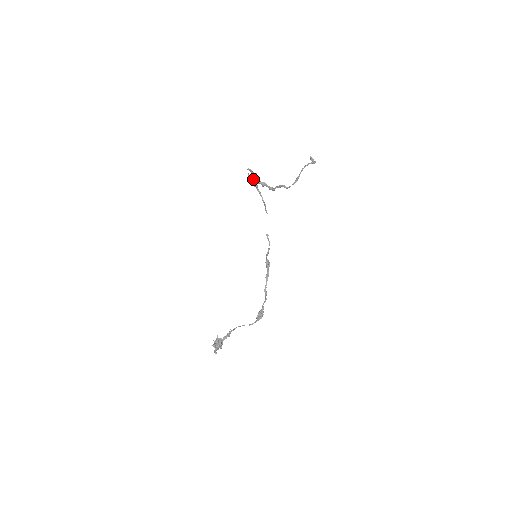
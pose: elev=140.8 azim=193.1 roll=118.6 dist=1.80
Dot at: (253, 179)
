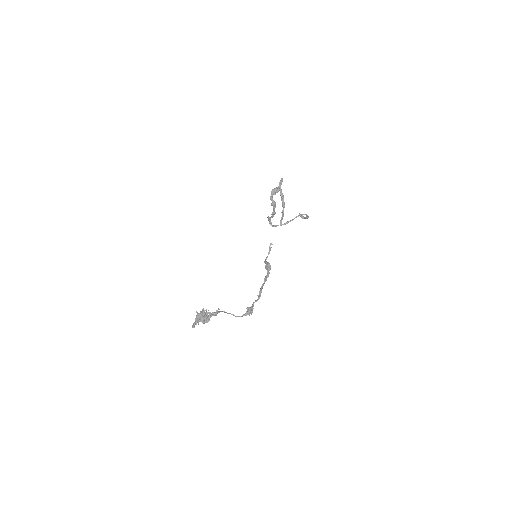
Dot at: (274, 191)
